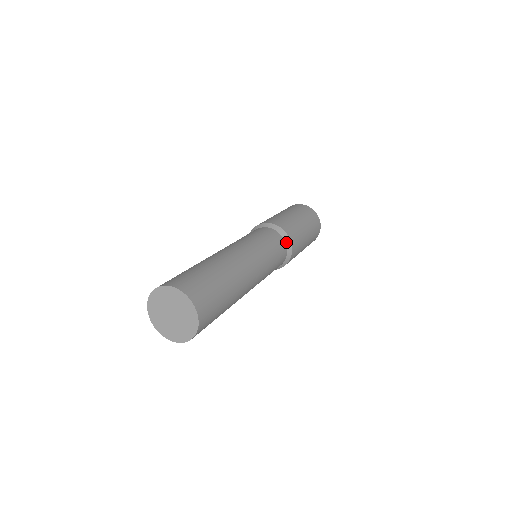
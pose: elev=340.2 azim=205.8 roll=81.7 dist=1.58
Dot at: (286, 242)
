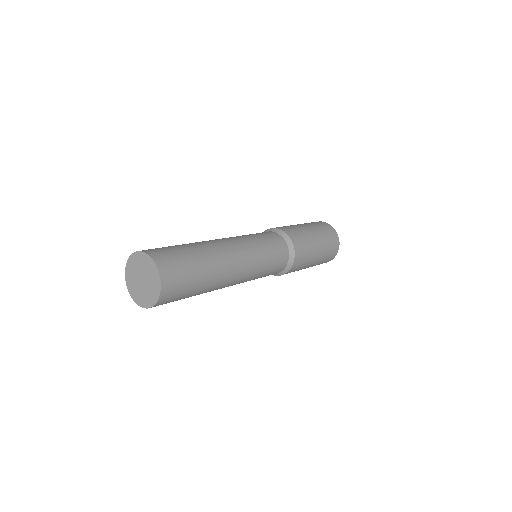
Dot at: (289, 260)
